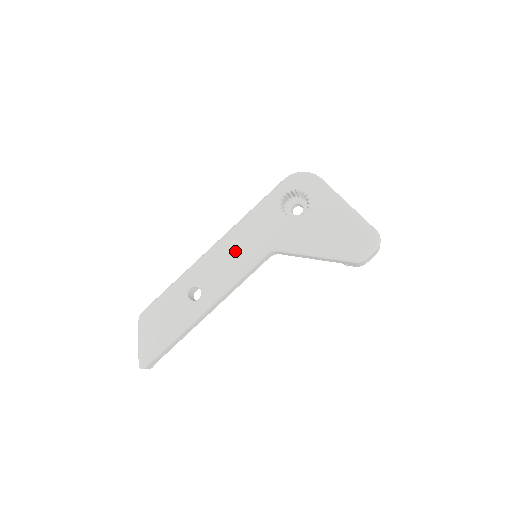
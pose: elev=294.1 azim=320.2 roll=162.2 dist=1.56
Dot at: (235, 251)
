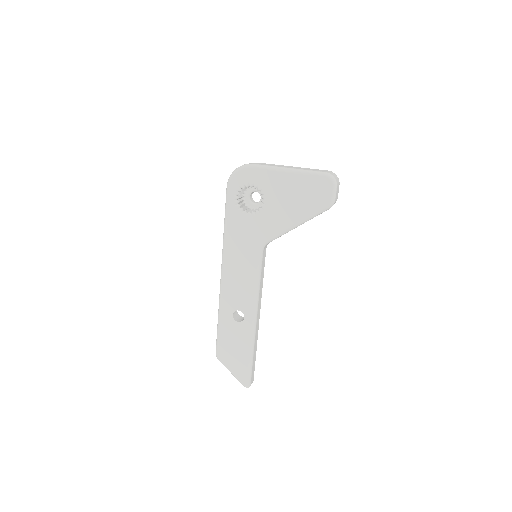
Dot at: (239, 267)
